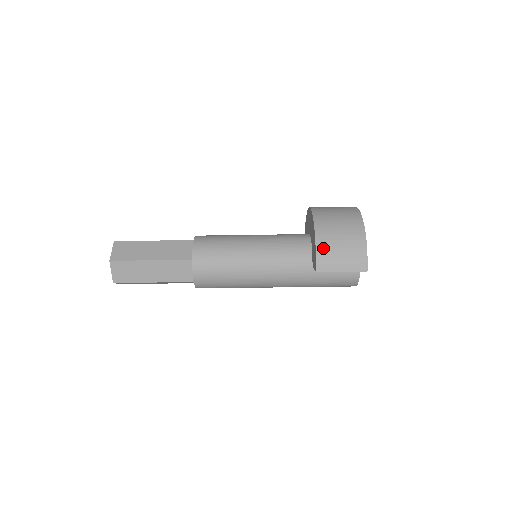
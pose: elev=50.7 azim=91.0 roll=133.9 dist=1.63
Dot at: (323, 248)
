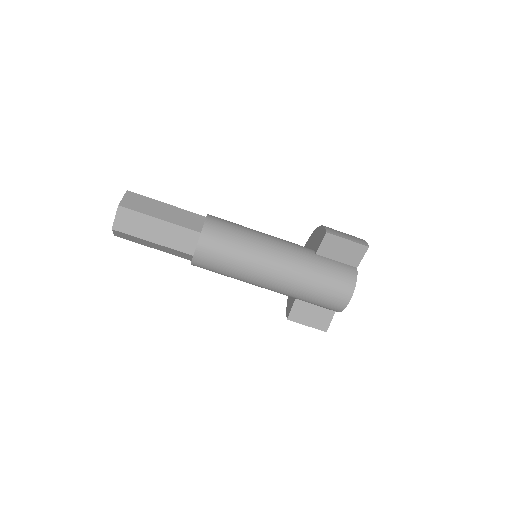
Dot at: occluded
